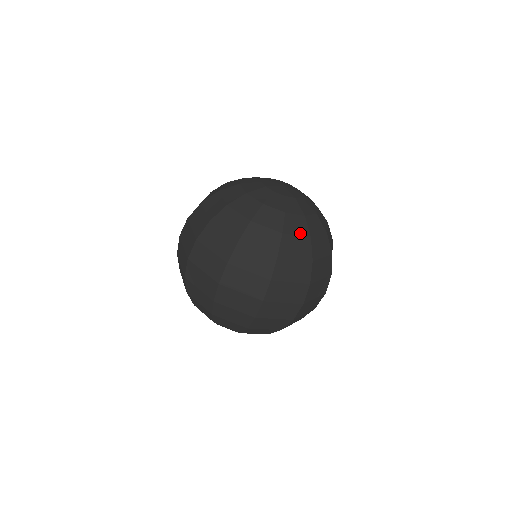
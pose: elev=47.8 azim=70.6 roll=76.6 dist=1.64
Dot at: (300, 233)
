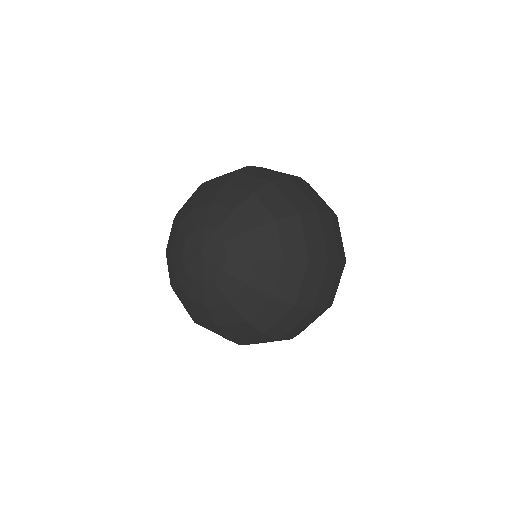
Dot at: (233, 321)
